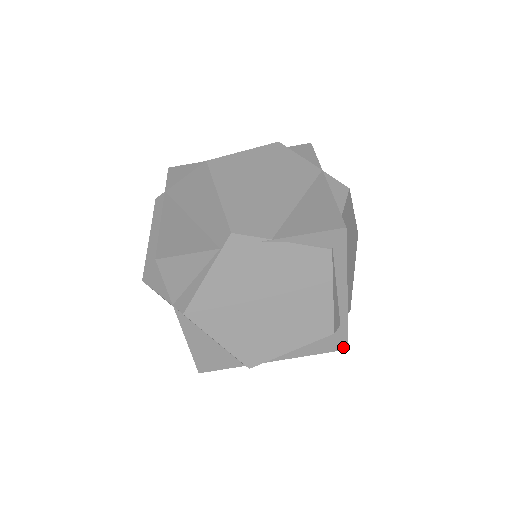
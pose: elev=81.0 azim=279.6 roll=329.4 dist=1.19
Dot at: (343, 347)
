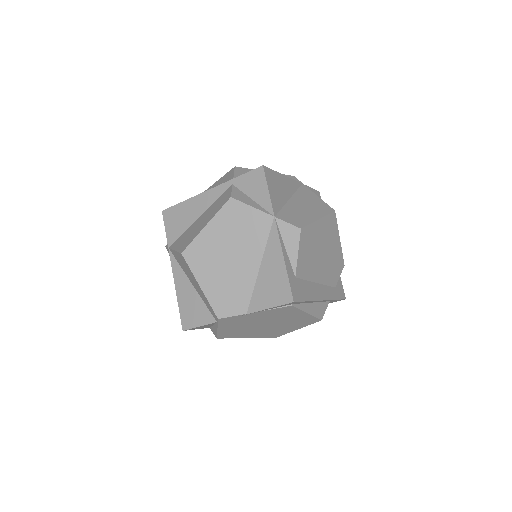
Dot at: occluded
